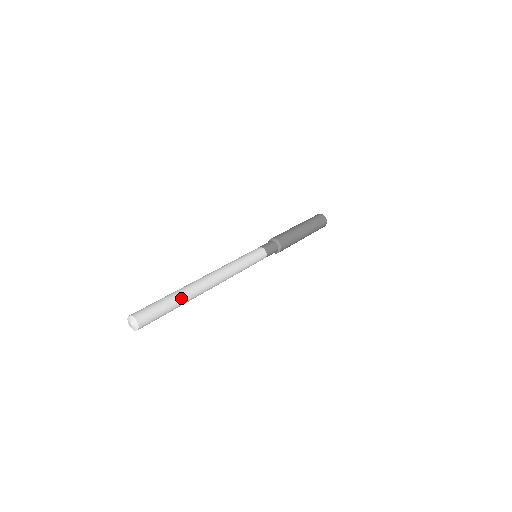
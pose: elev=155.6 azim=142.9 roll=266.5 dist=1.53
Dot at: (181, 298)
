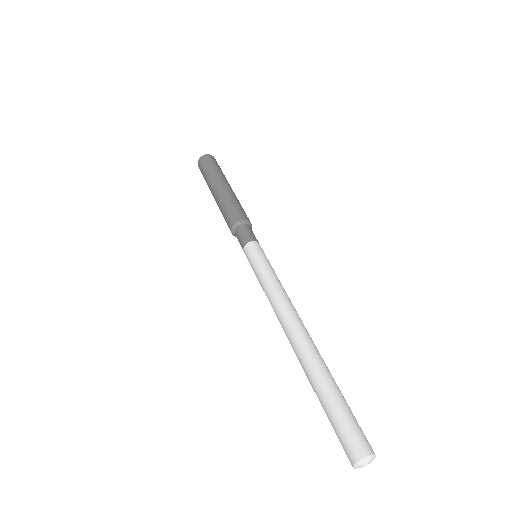
Dot at: (334, 380)
